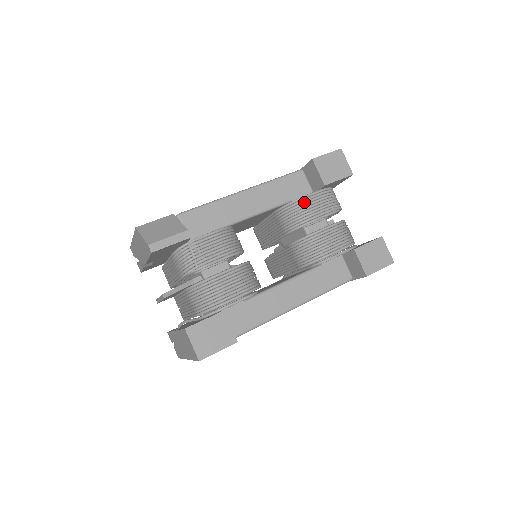
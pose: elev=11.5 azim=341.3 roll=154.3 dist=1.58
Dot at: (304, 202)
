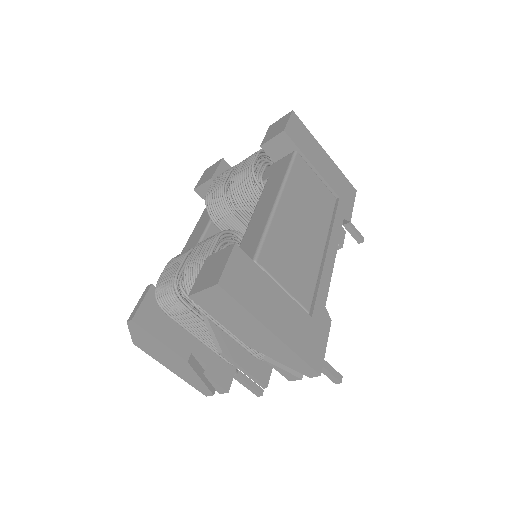
Dot at: (209, 193)
